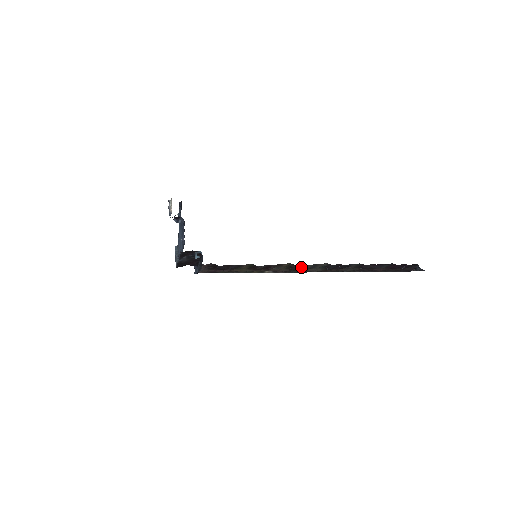
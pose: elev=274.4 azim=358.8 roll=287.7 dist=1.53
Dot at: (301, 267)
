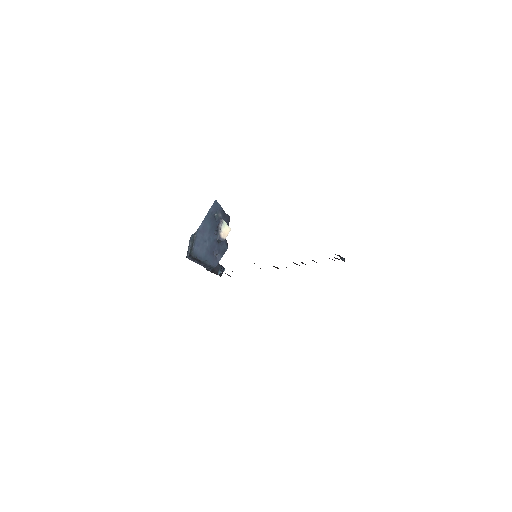
Dot at: occluded
